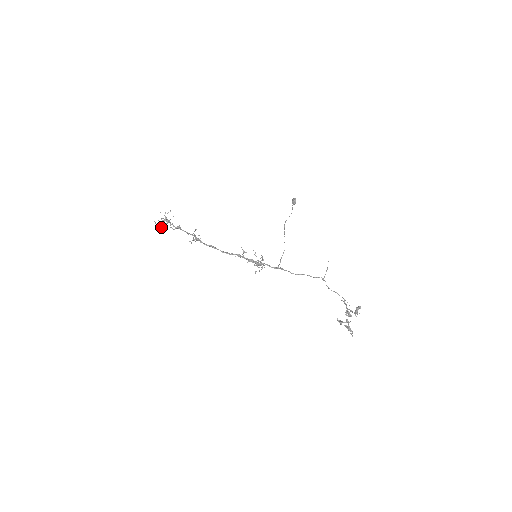
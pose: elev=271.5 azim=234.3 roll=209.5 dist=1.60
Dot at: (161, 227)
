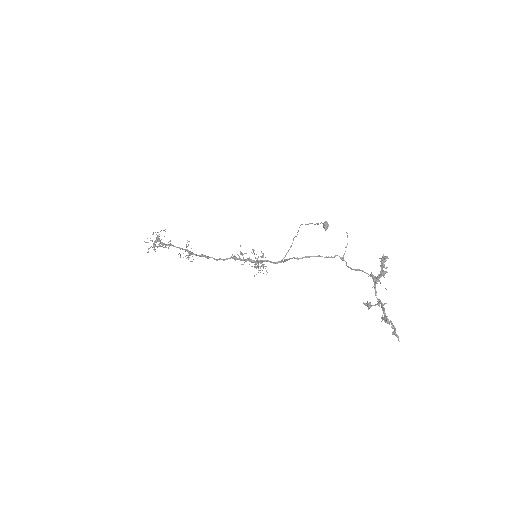
Dot at: occluded
